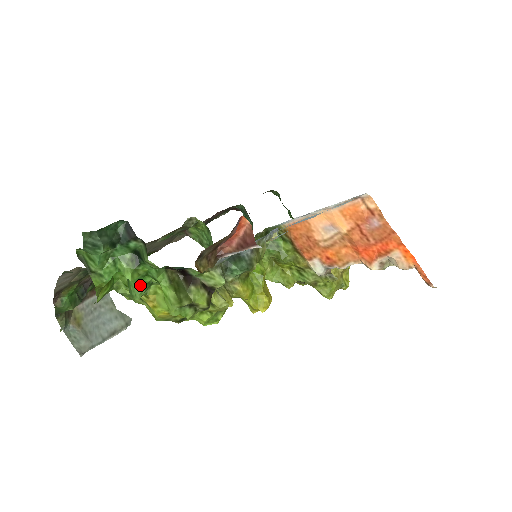
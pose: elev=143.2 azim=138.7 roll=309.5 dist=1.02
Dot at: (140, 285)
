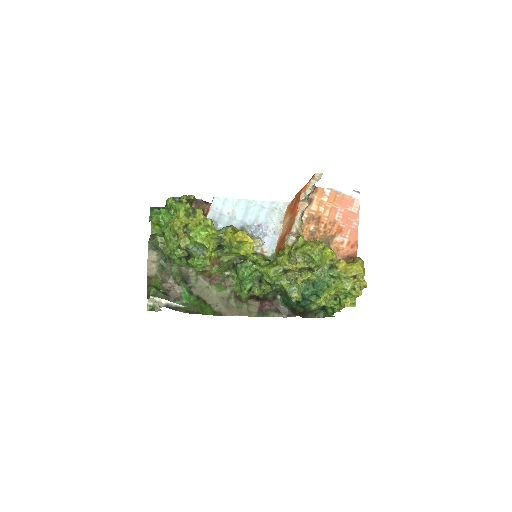
Dot at: (166, 214)
